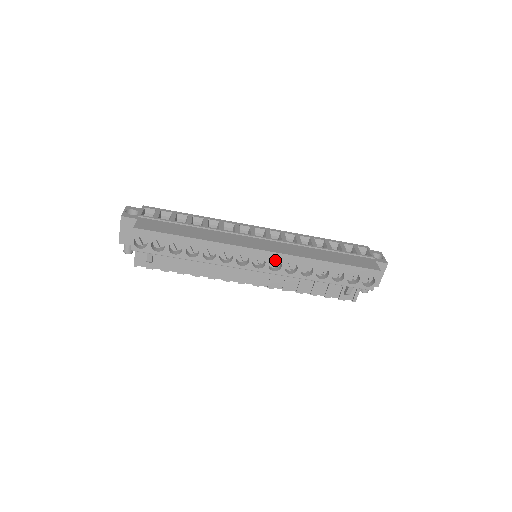
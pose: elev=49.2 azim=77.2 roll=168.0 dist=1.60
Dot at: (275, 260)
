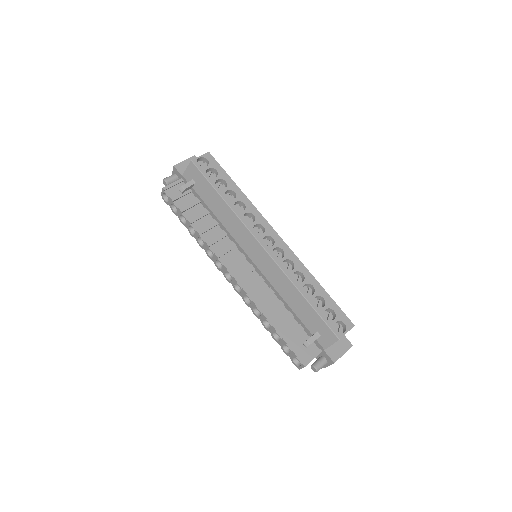
Dot at: (278, 254)
